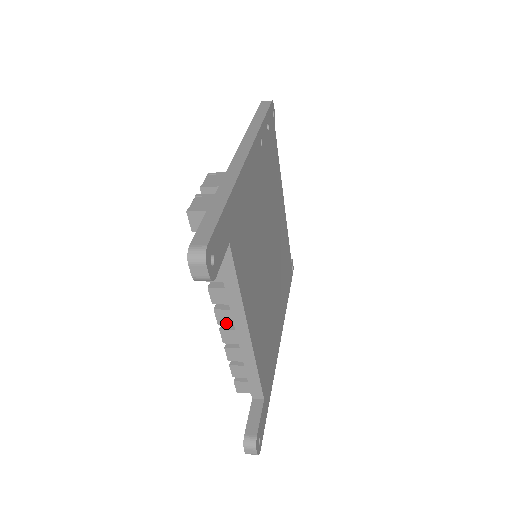
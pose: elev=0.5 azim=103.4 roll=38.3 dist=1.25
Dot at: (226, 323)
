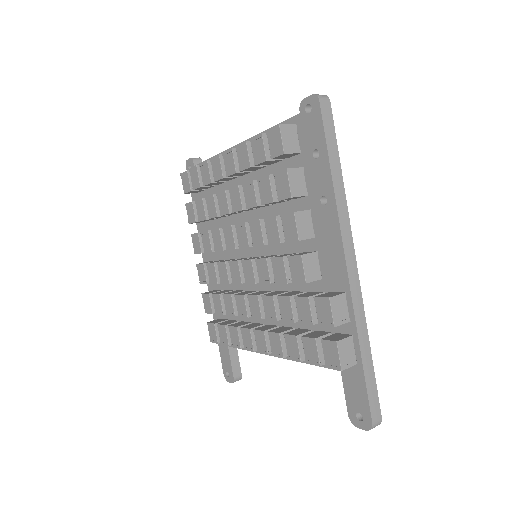
Dot at: occluded
